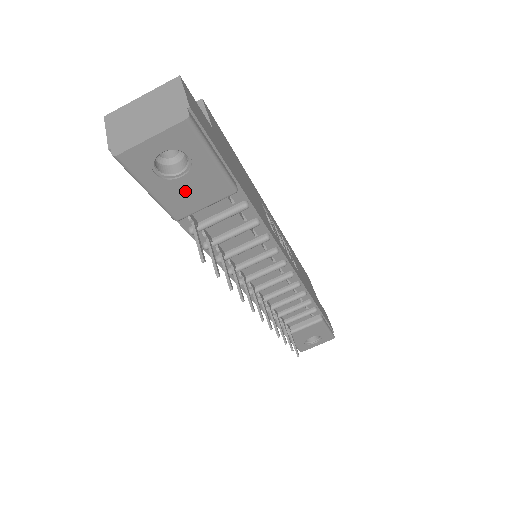
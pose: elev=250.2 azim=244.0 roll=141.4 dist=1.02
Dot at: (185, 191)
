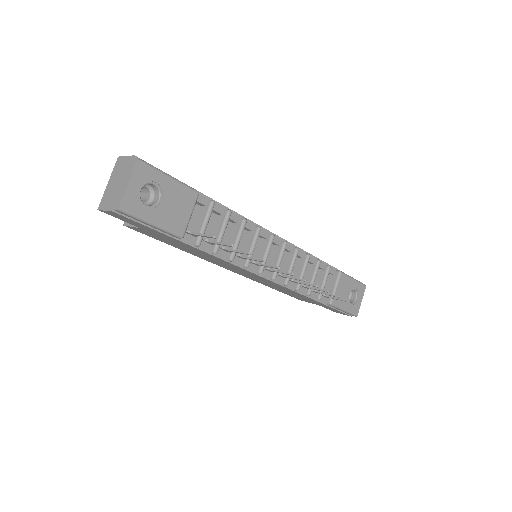
Dot at: (171, 210)
